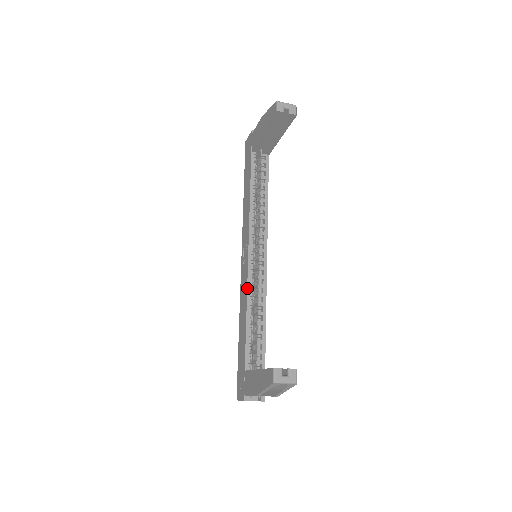
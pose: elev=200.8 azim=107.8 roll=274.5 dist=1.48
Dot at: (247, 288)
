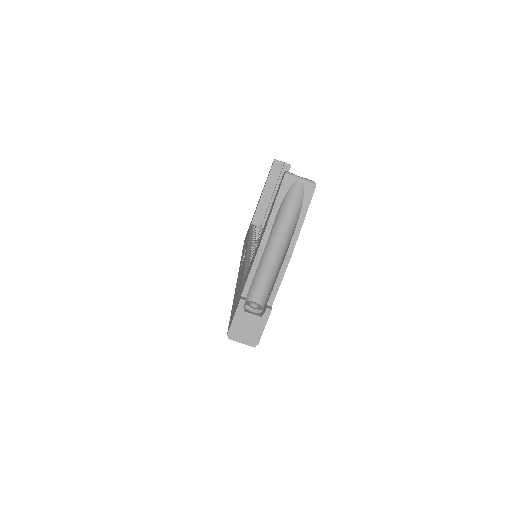
Dot at: (246, 256)
